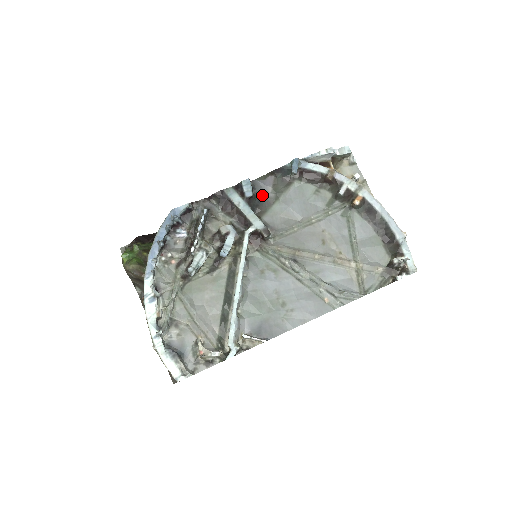
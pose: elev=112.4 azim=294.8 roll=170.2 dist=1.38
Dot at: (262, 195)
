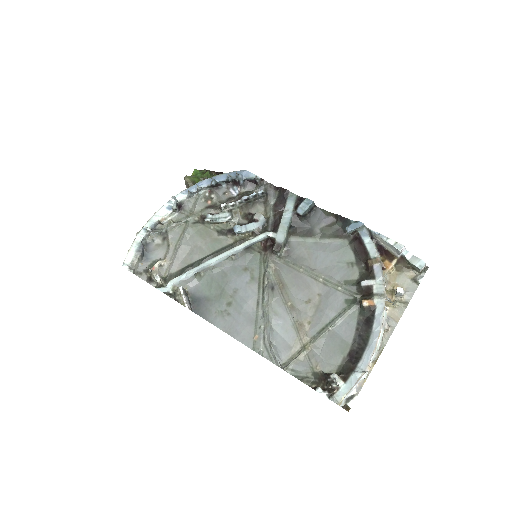
Dot at: (311, 223)
